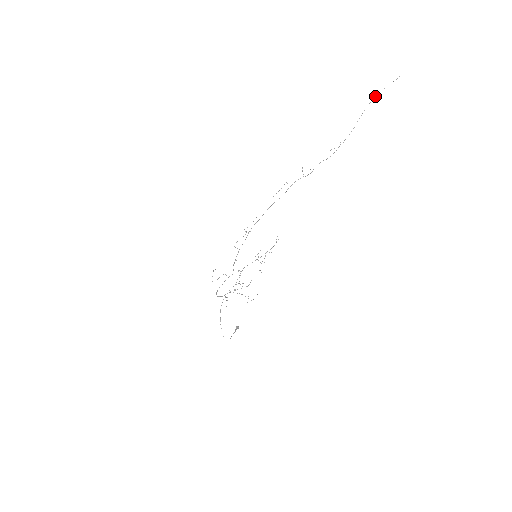
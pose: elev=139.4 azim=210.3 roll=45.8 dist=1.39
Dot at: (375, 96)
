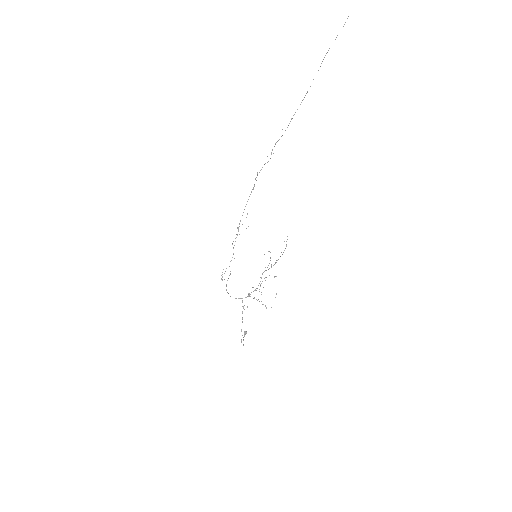
Dot at: (323, 59)
